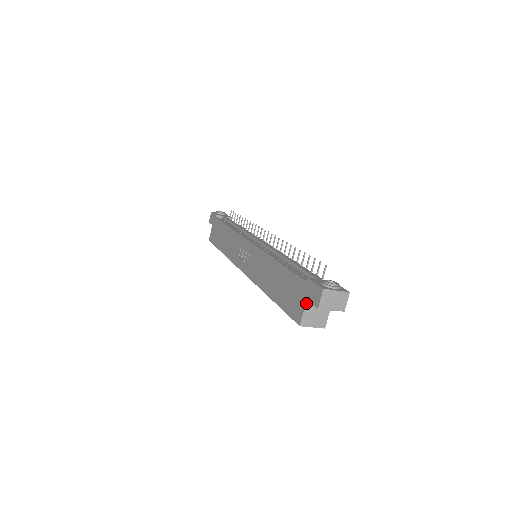
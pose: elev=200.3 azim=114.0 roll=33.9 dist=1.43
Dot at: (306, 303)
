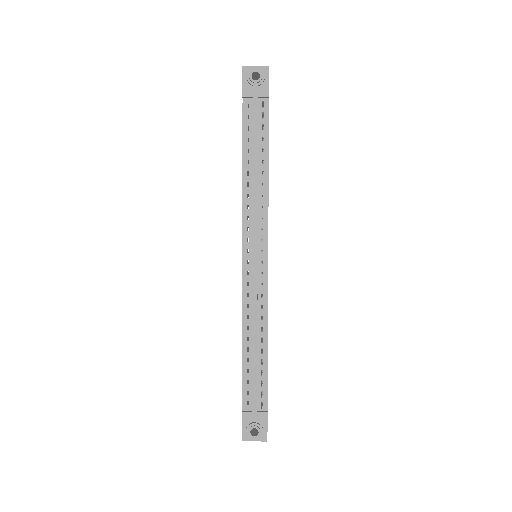
Dot at: occluded
